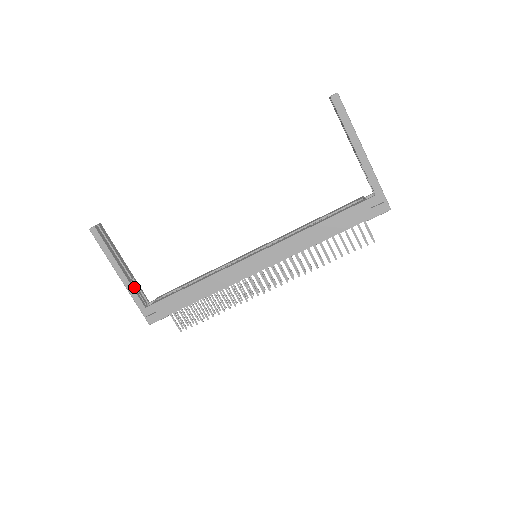
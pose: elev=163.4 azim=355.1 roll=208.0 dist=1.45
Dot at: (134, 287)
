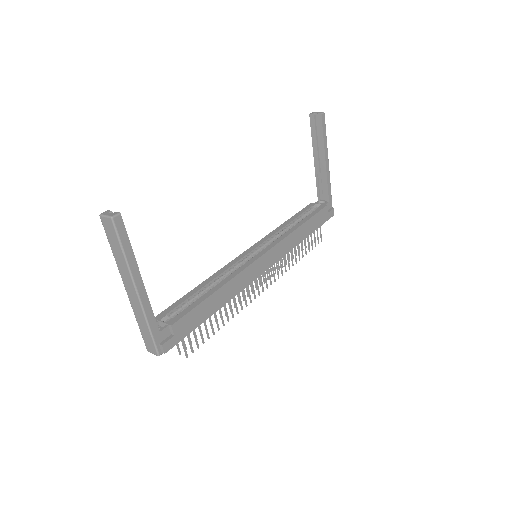
Dot at: occluded
